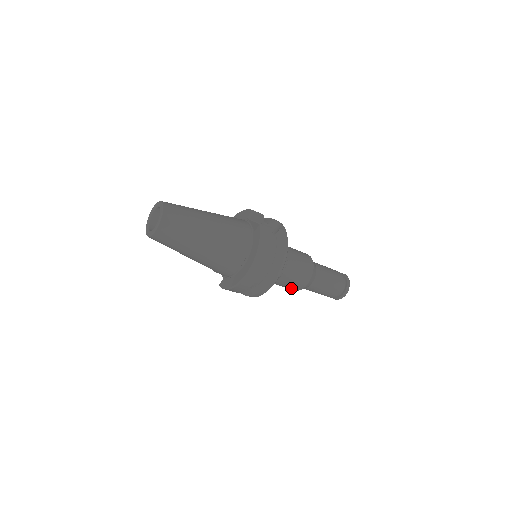
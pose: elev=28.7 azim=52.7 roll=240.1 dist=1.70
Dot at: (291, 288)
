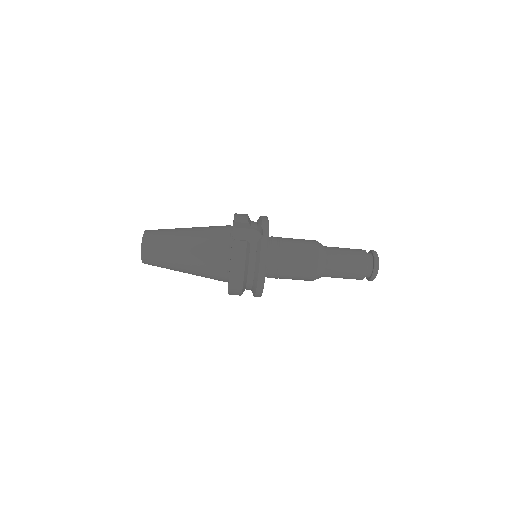
Dot at: occluded
